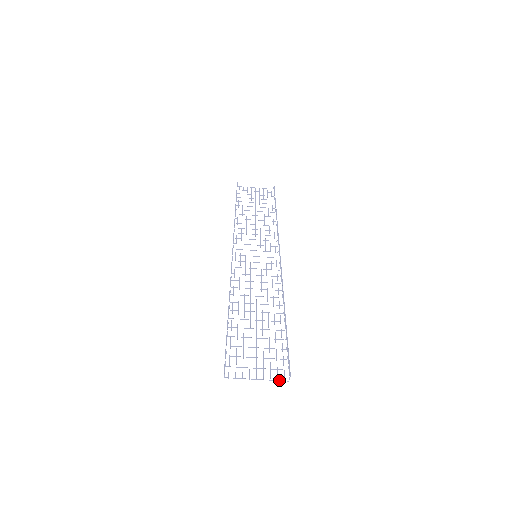
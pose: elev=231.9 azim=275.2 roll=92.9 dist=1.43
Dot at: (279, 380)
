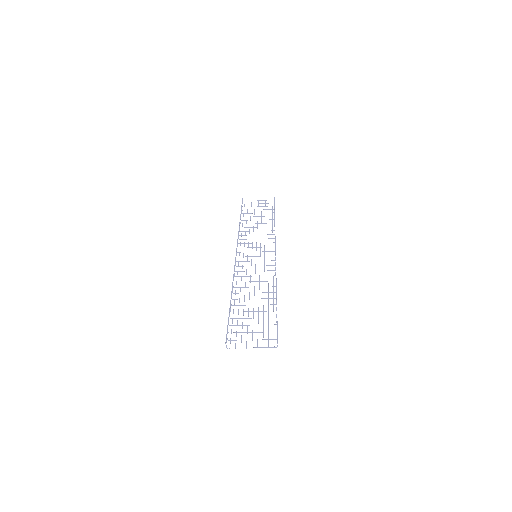
Dot at: (269, 347)
